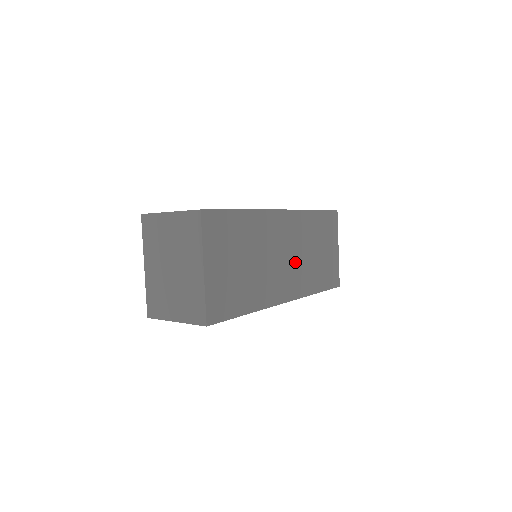
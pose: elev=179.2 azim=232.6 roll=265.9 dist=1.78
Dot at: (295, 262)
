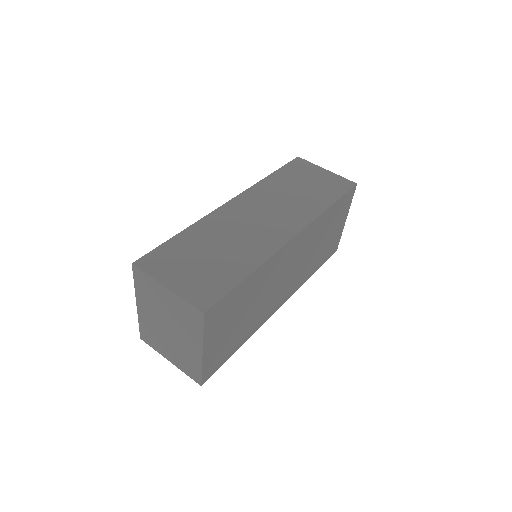
Dot at: (296, 270)
